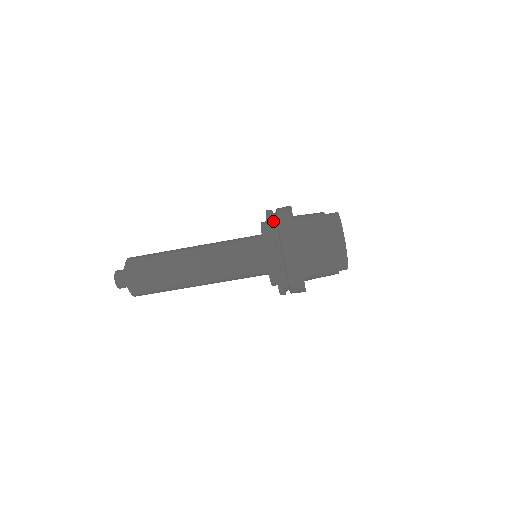
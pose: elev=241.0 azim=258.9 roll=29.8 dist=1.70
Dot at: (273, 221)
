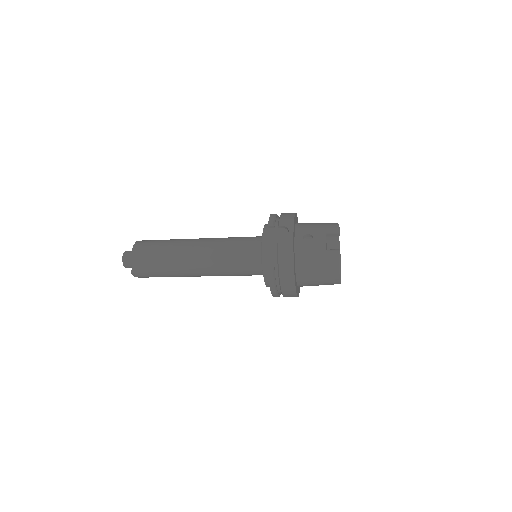
Dot at: (274, 267)
